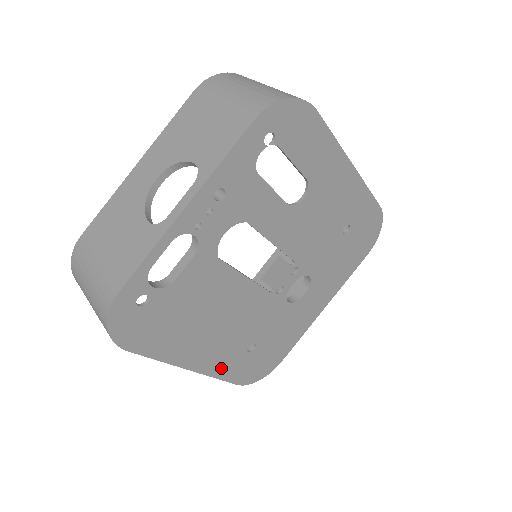
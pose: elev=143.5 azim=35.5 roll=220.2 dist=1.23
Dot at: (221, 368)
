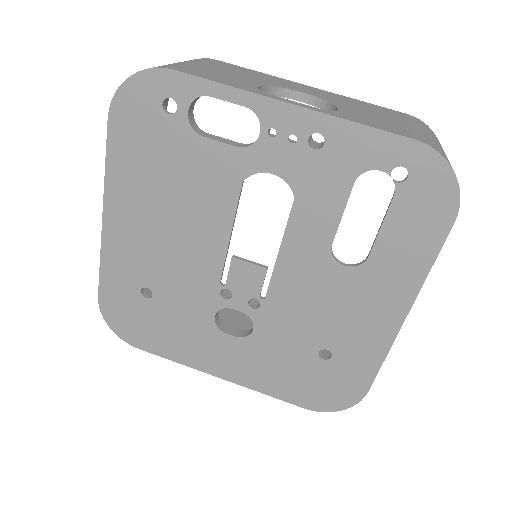
Dot at: (114, 261)
